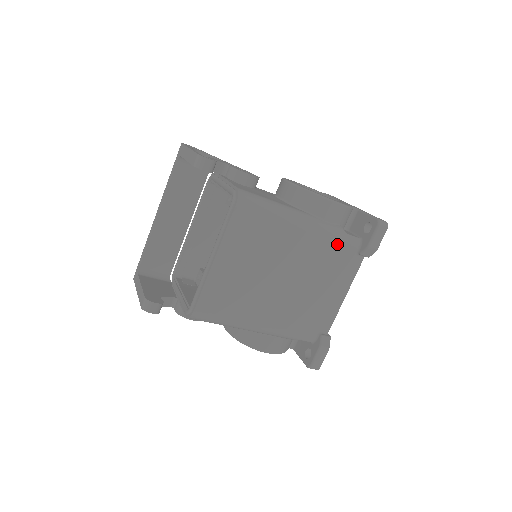
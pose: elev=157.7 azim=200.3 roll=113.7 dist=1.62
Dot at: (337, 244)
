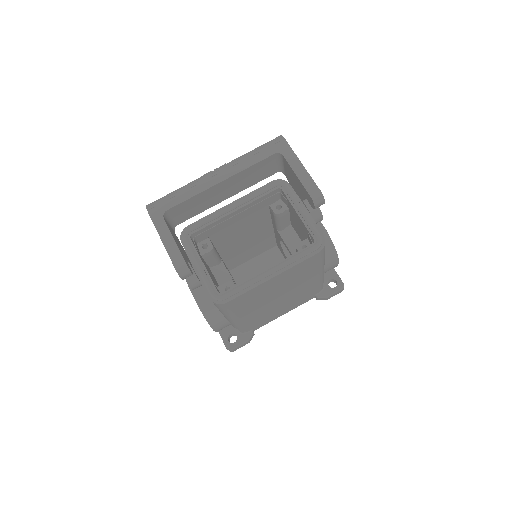
Dot at: (316, 288)
